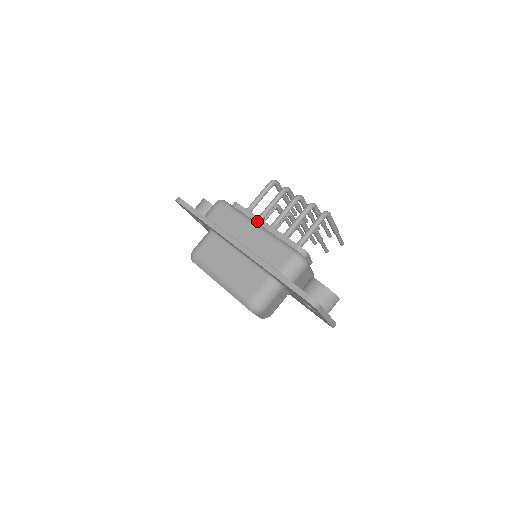
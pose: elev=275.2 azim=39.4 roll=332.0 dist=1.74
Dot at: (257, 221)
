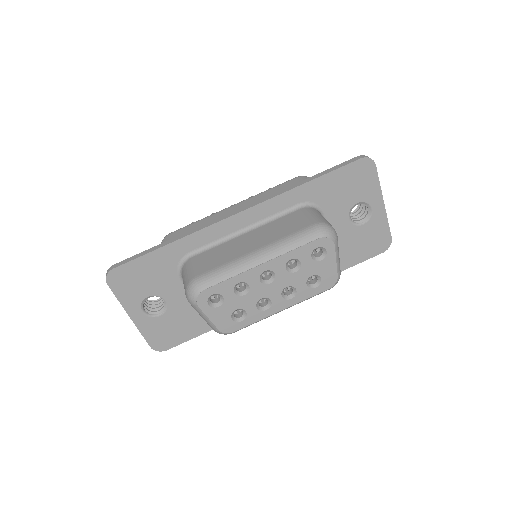
Dot at: occluded
